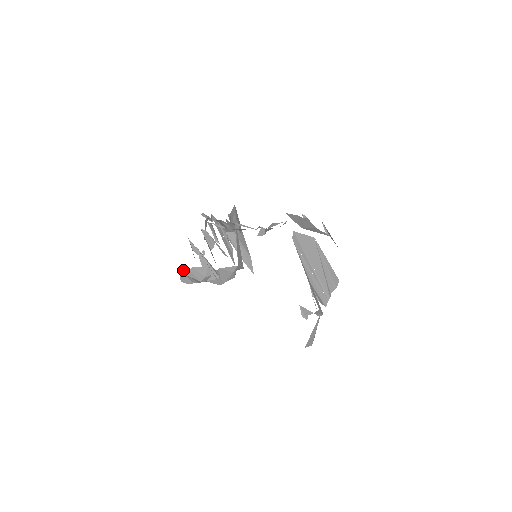
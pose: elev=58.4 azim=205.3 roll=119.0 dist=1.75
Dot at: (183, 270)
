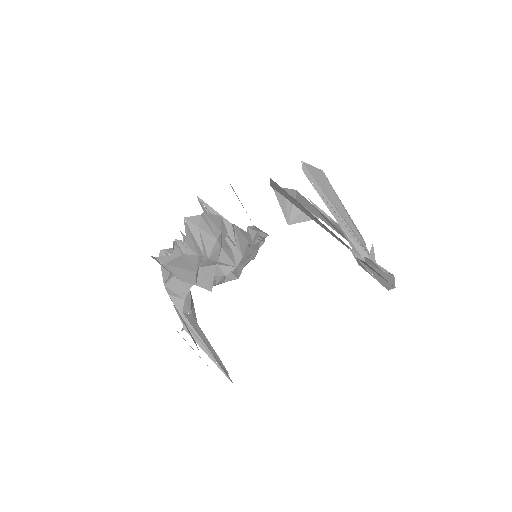
Dot at: (190, 218)
